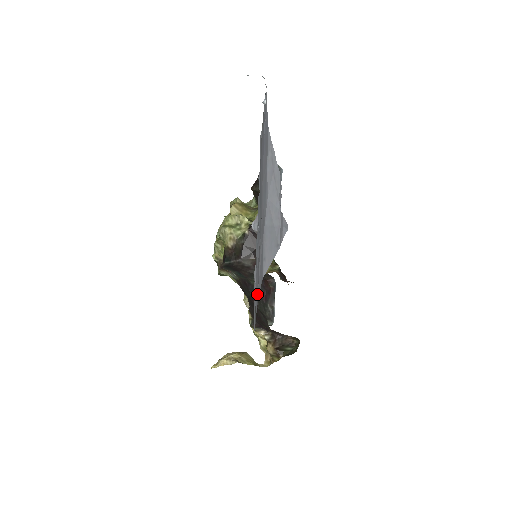
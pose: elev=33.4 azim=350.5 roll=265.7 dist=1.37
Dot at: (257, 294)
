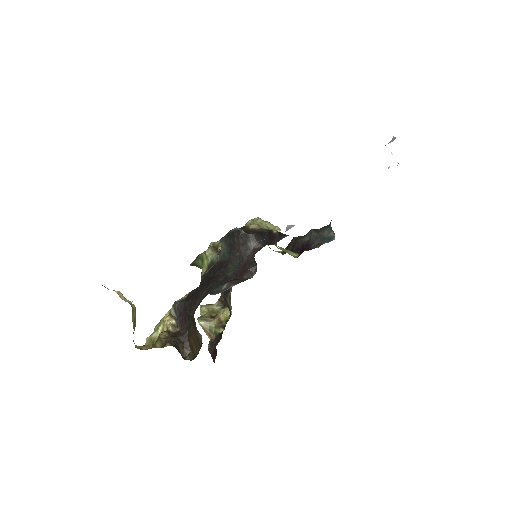
Dot at: occluded
